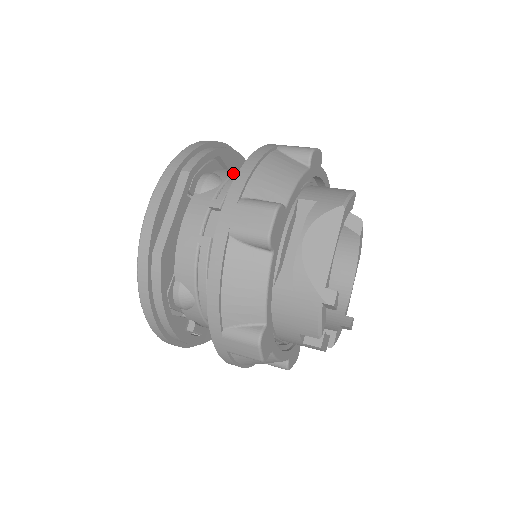
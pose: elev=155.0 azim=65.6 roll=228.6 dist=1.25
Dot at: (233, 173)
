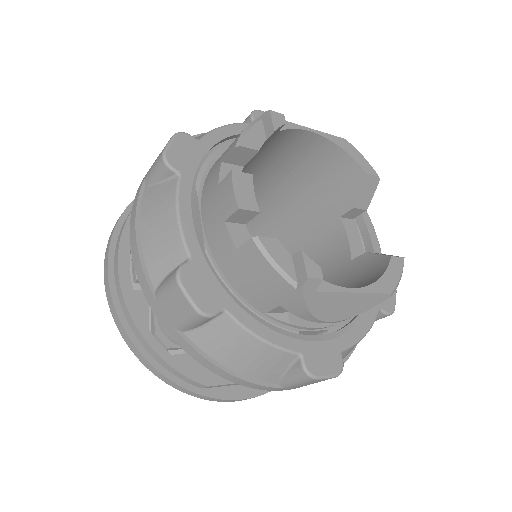
Dot at: occluded
